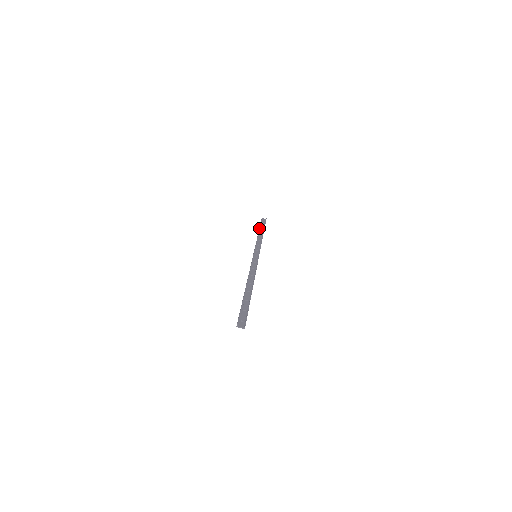
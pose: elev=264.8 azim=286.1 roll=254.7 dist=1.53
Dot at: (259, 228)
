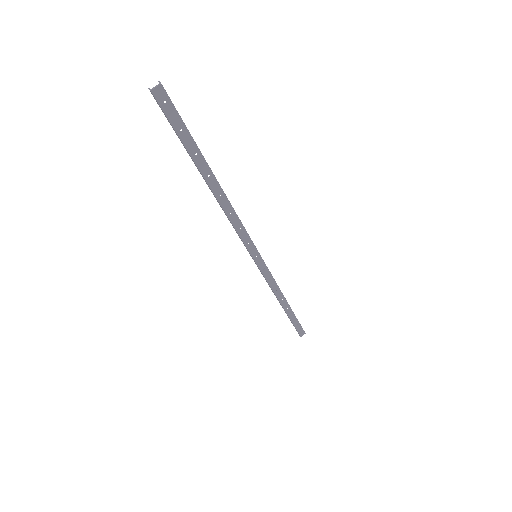
Dot at: occluded
